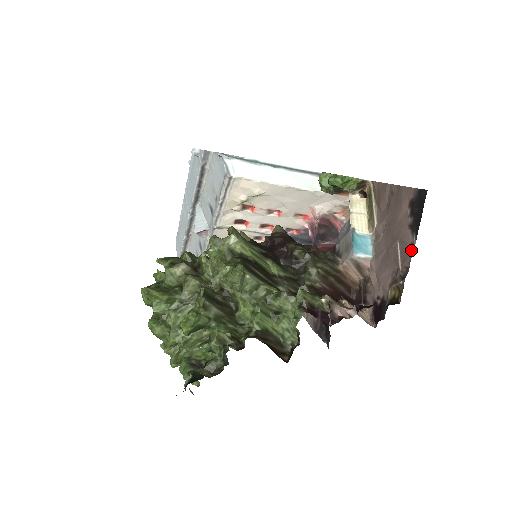
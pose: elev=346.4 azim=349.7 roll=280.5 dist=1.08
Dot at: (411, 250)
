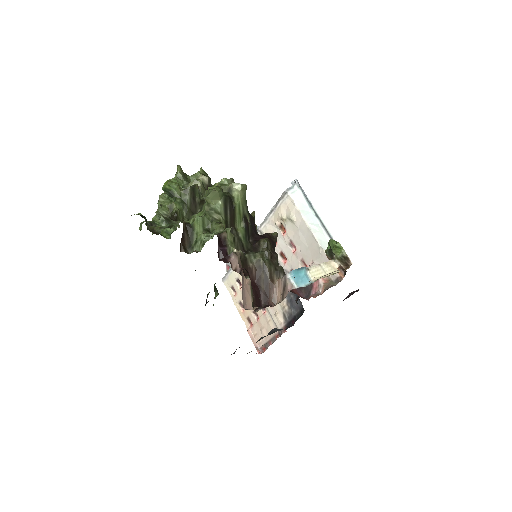
Dot at: occluded
